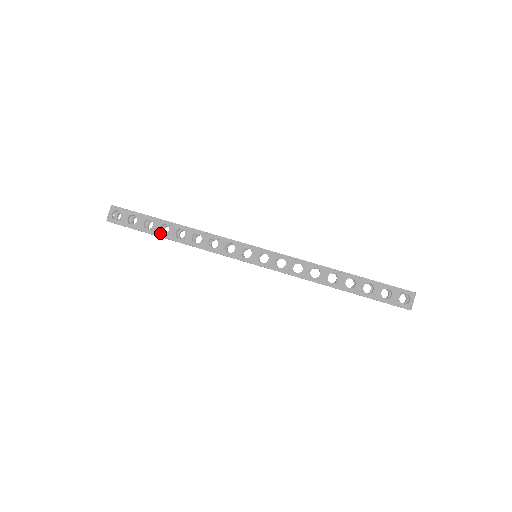
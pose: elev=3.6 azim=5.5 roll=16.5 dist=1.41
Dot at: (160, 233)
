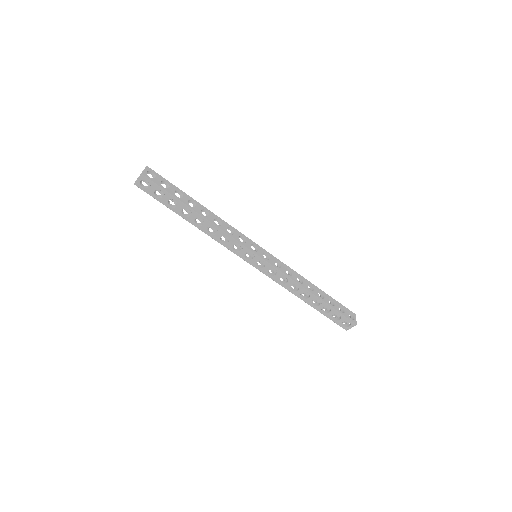
Dot at: (181, 214)
